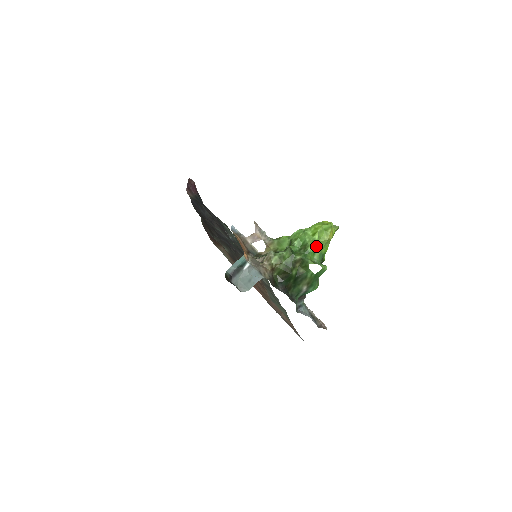
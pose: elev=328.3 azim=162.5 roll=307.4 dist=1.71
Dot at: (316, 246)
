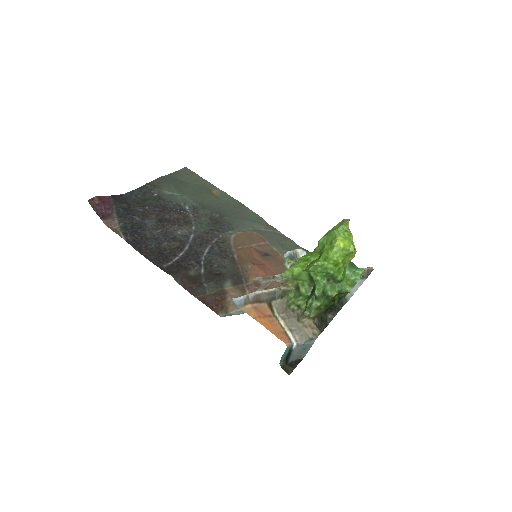
Dot at: (344, 269)
